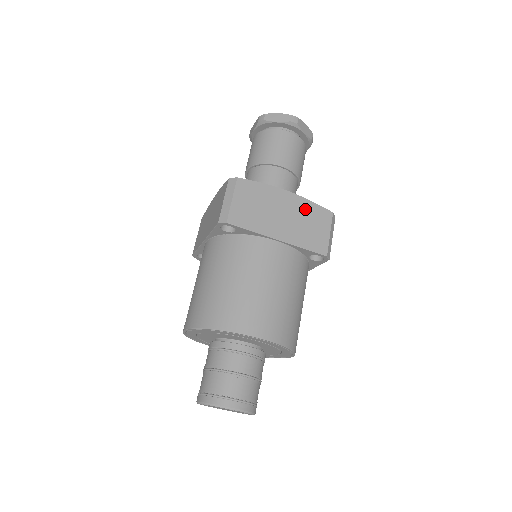
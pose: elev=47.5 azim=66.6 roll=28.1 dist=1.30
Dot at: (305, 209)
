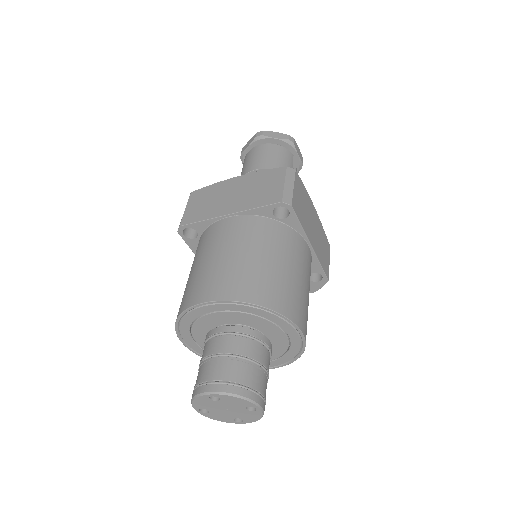
Dot at: (256, 179)
